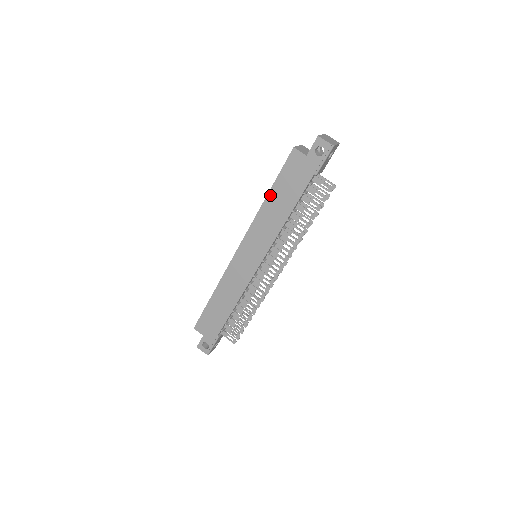
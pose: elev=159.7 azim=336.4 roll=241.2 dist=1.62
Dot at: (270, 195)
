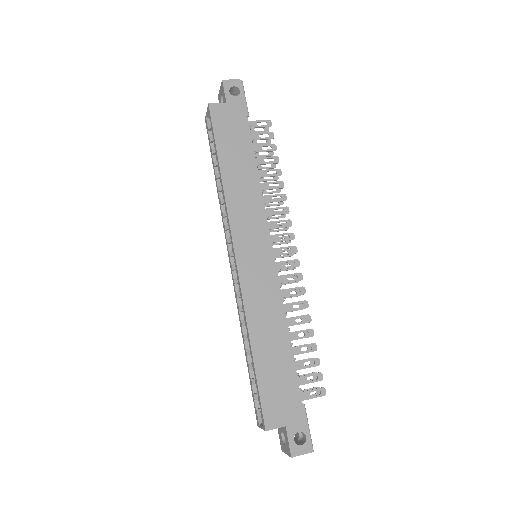
Dot at: (222, 165)
